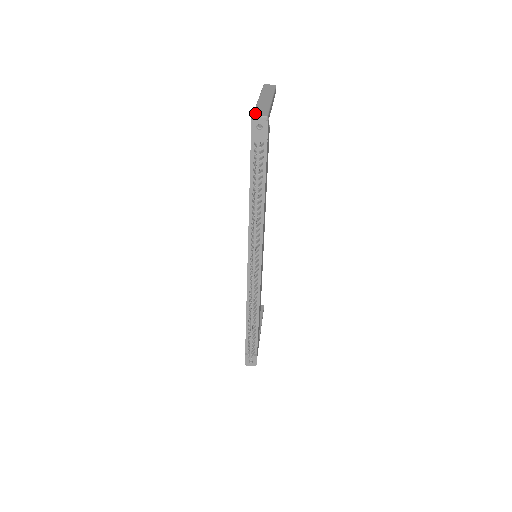
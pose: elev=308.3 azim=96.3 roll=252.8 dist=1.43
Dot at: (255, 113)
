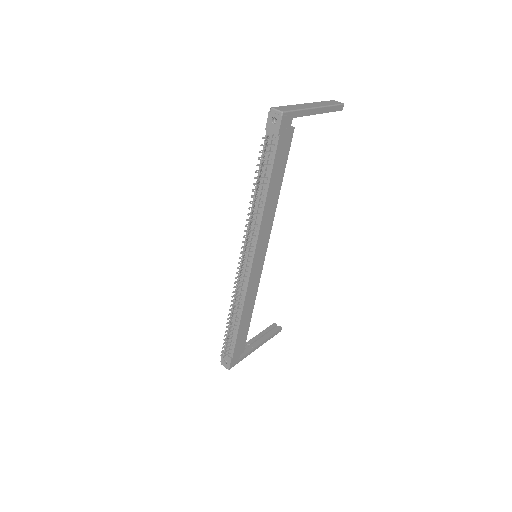
Dot at: (276, 107)
